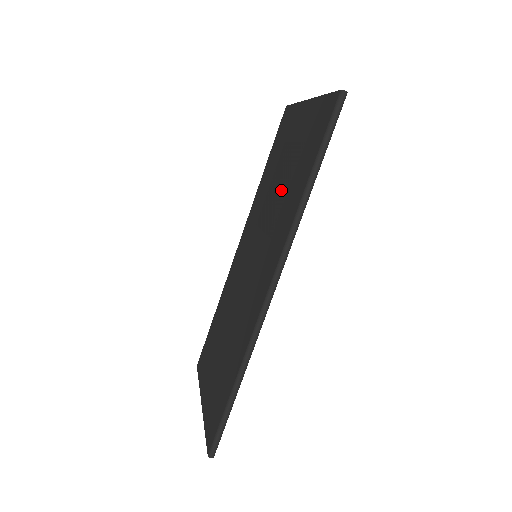
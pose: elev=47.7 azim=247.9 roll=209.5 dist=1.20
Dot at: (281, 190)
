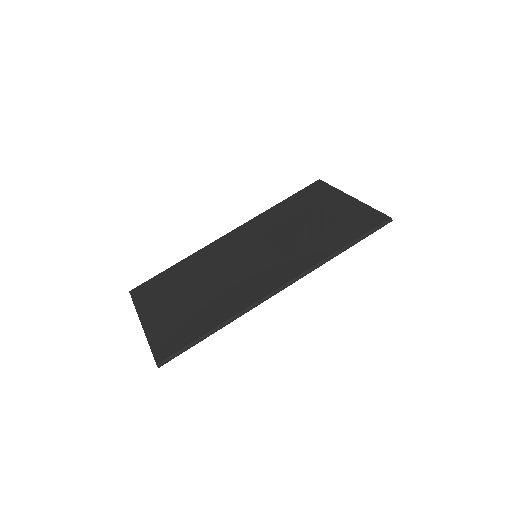
Dot at: (306, 233)
